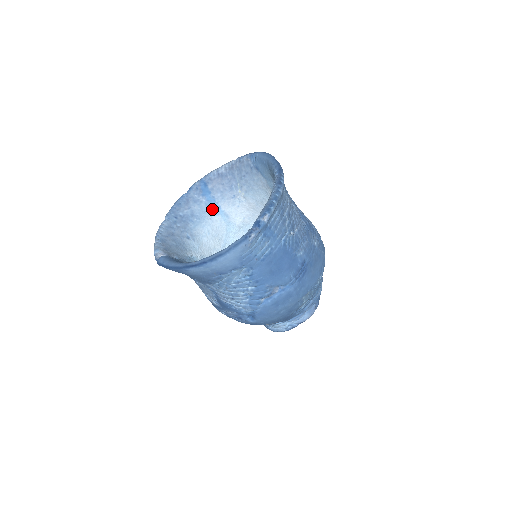
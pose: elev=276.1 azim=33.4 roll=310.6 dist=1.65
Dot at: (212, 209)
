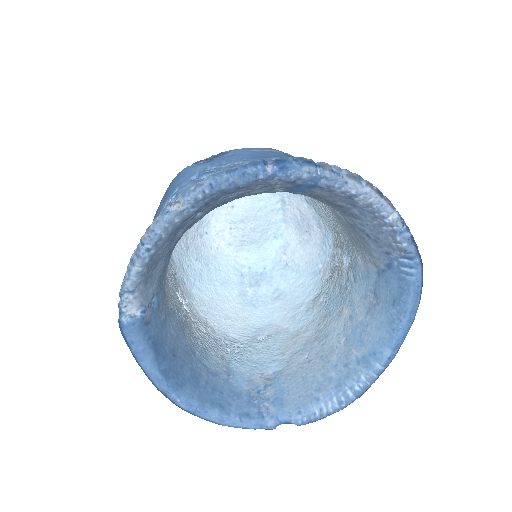
Dot at: occluded
